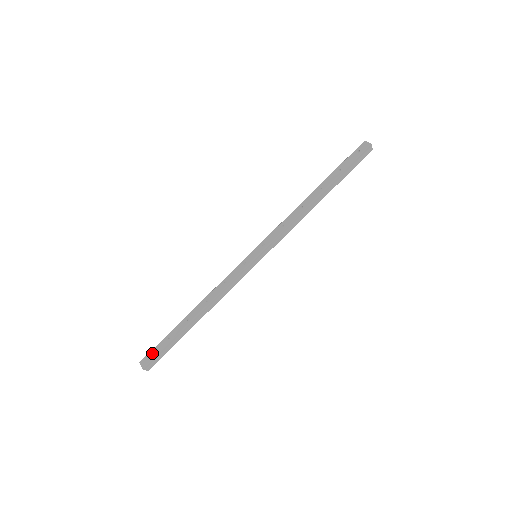
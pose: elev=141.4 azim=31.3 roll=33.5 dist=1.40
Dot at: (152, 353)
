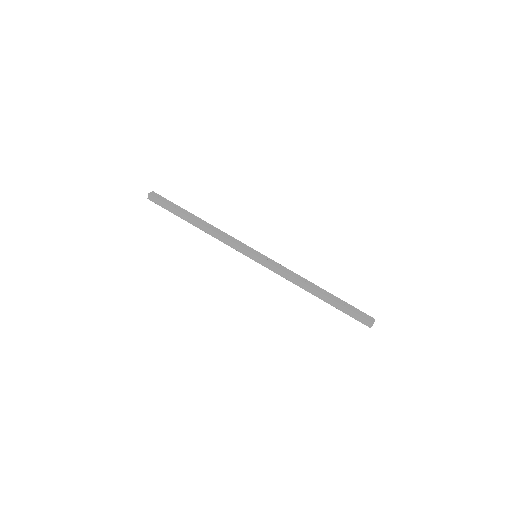
Dot at: (162, 198)
